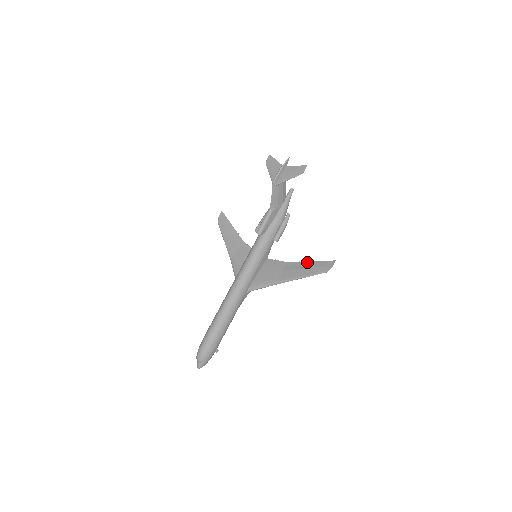
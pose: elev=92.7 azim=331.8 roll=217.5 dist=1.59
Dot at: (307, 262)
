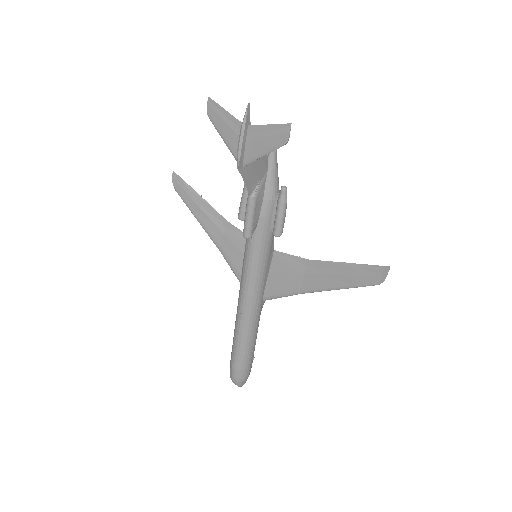
Dot at: (340, 263)
